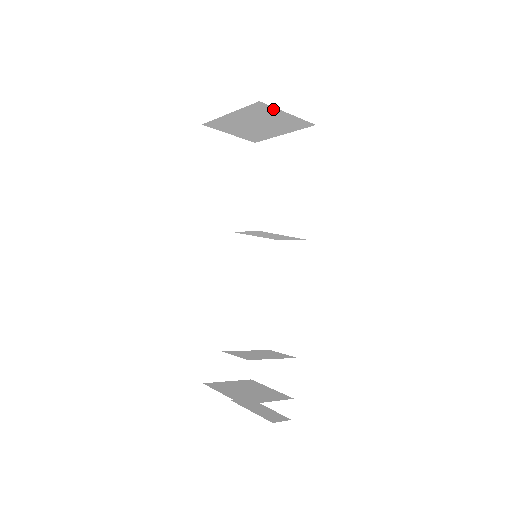
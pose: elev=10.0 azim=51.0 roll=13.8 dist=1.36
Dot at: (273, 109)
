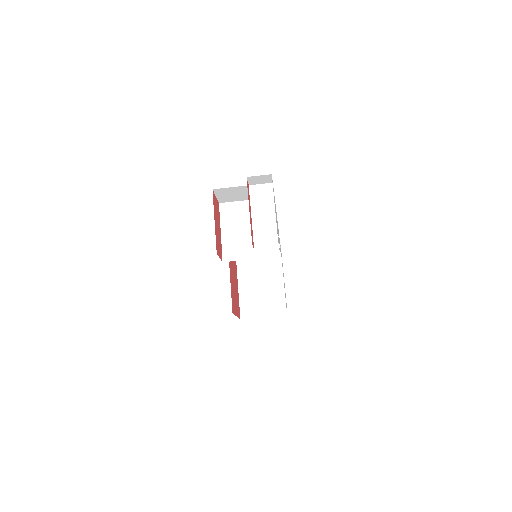
Dot at: occluded
